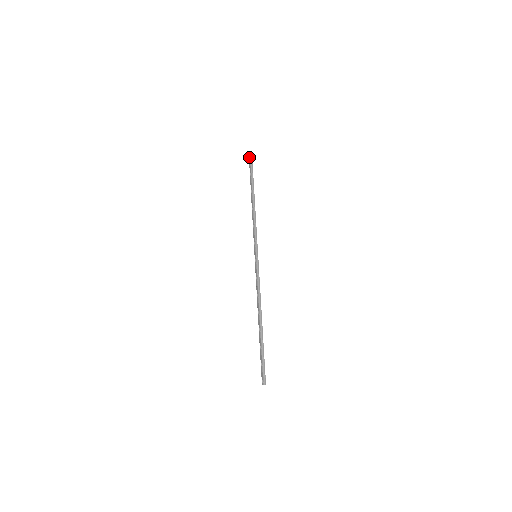
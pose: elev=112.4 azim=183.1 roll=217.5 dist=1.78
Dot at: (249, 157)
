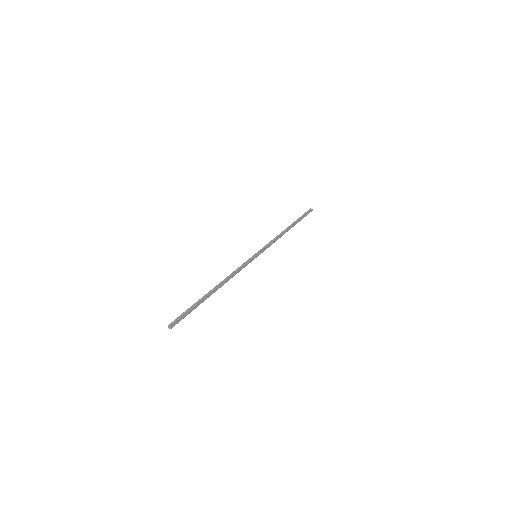
Dot at: (308, 211)
